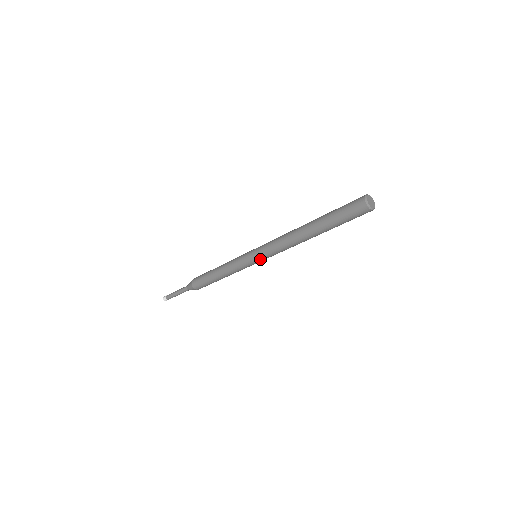
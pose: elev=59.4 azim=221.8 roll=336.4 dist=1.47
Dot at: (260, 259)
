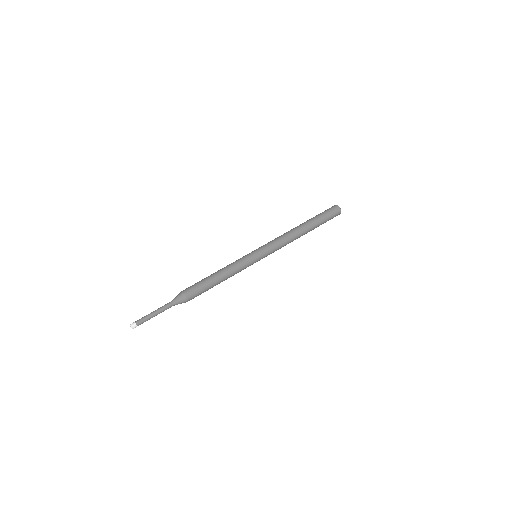
Dot at: occluded
